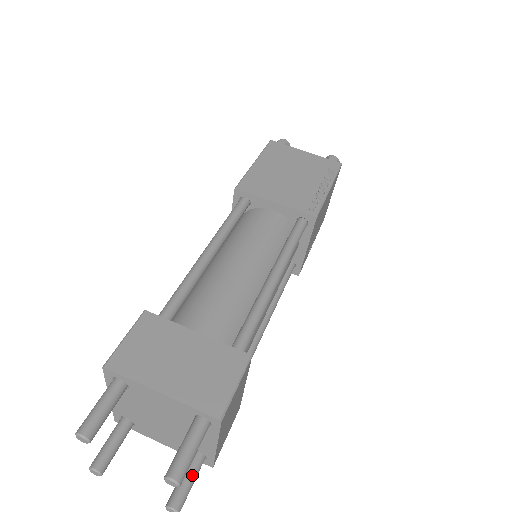
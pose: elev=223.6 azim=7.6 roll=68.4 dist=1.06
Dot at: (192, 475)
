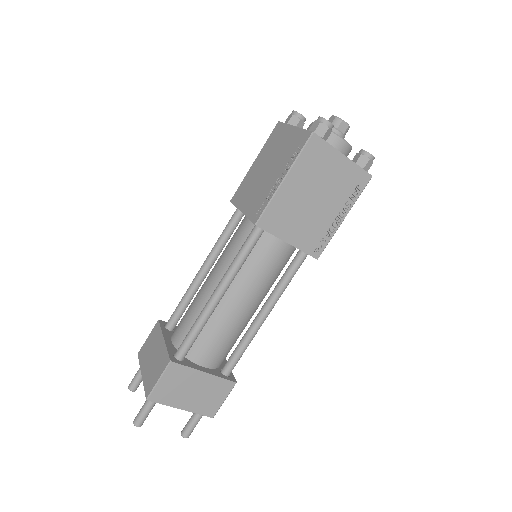
Dot at: (192, 420)
